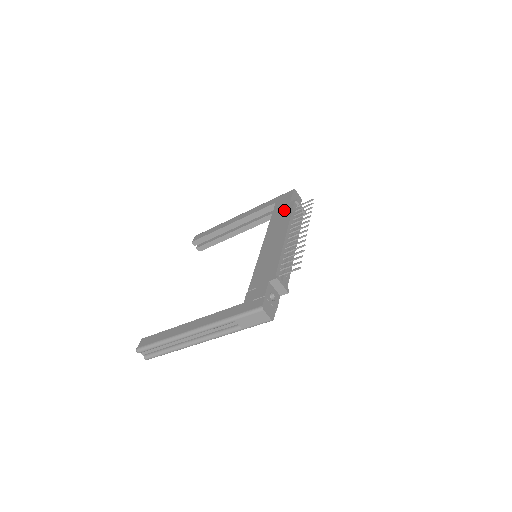
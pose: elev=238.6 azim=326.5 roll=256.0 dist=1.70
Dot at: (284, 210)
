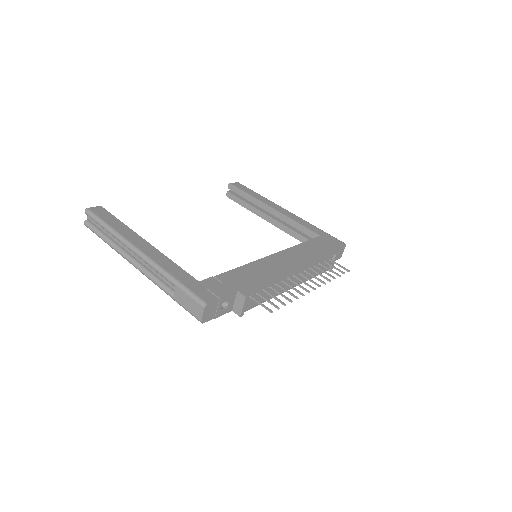
Dot at: (319, 250)
